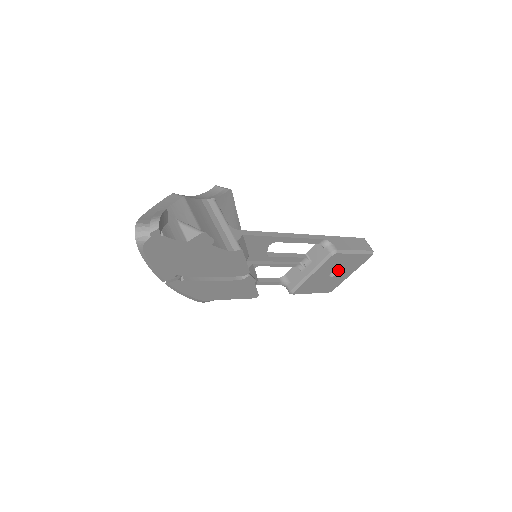
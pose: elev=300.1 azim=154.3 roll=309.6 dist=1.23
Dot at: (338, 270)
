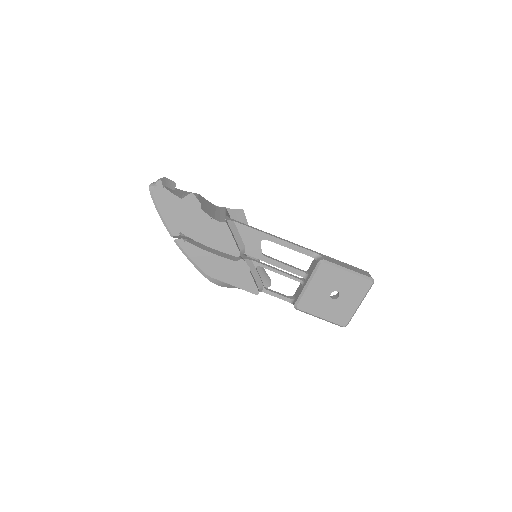
Dot at: (338, 291)
